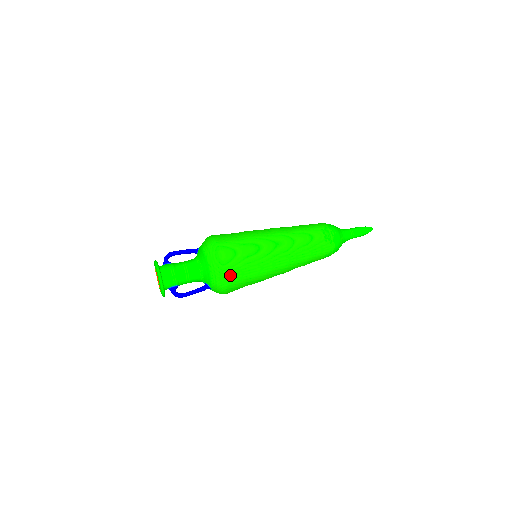
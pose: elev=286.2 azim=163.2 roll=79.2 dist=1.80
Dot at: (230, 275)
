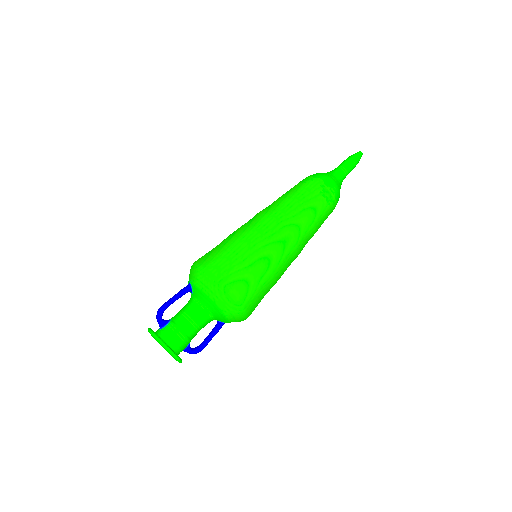
Dot at: (250, 308)
